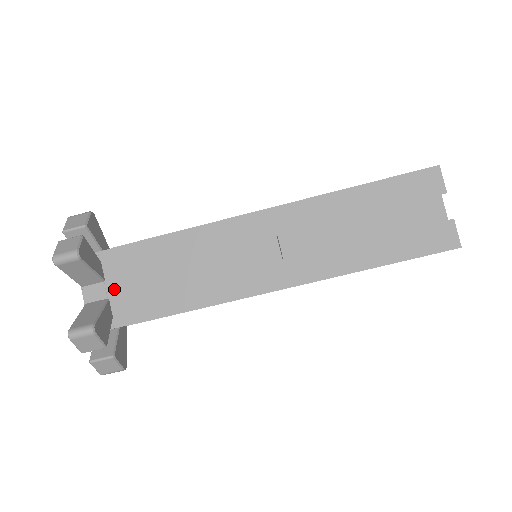
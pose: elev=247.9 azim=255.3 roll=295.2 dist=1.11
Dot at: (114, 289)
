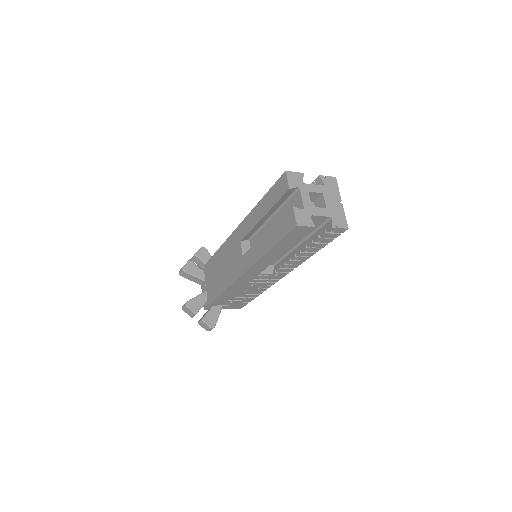
Dot at: (207, 285)
